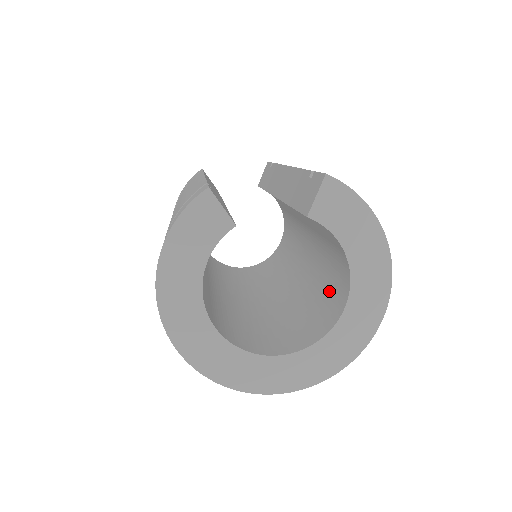
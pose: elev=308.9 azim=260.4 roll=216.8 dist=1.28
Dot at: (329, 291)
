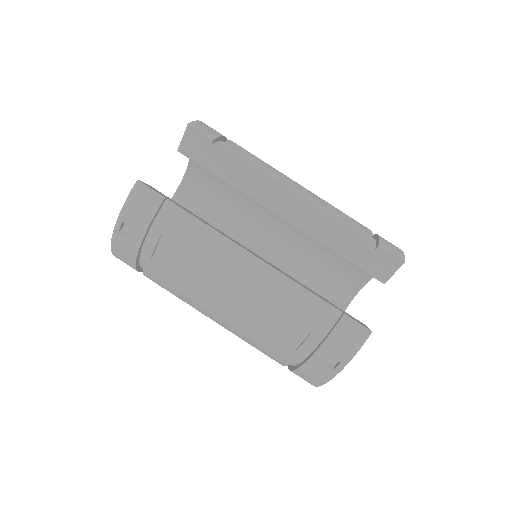
Dot at: (335, 270)
